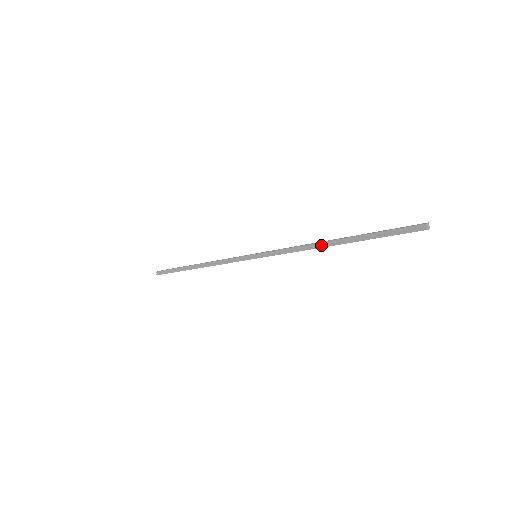
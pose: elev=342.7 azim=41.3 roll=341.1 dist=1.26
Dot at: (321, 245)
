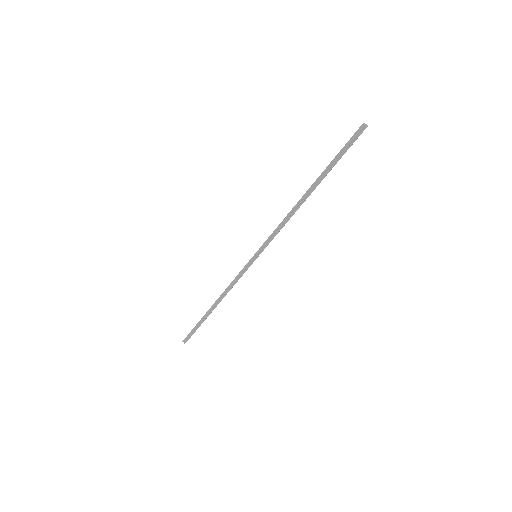
Dot at: (300, 203)
